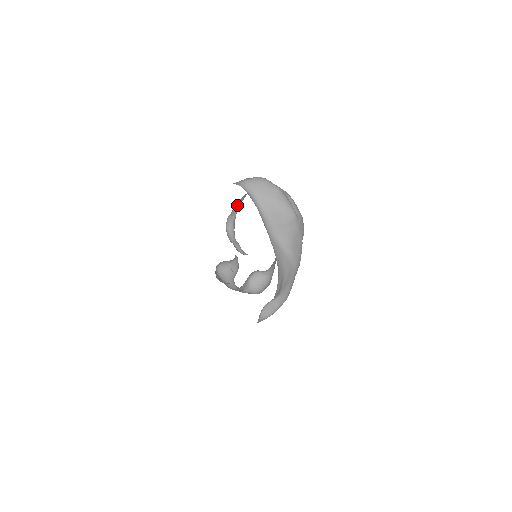
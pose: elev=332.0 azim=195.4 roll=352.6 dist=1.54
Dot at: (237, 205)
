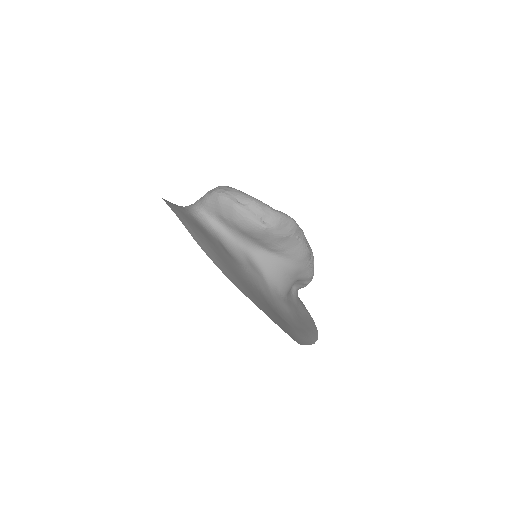
Dot at: occluded
